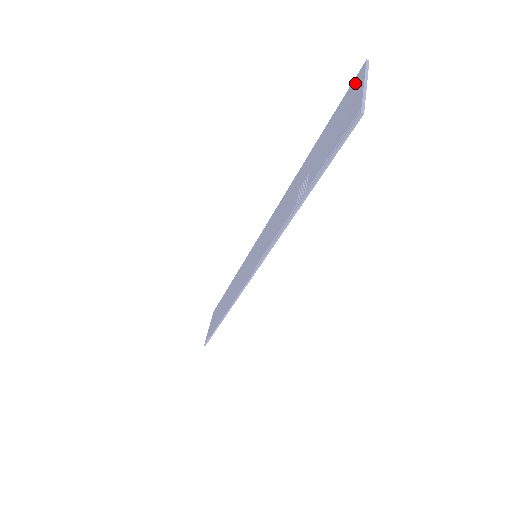
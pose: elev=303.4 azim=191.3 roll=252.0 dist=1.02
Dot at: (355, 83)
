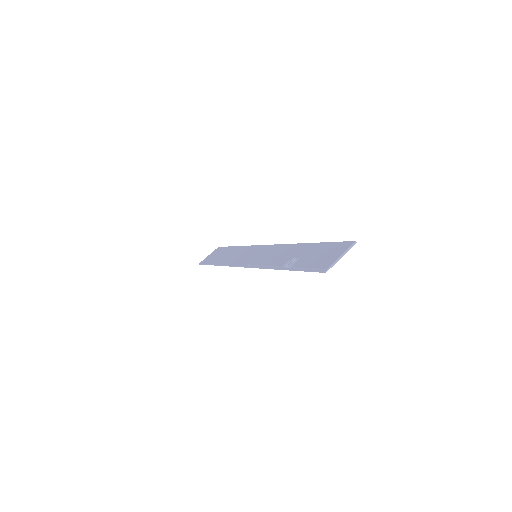
Dot at: (344, 245)
